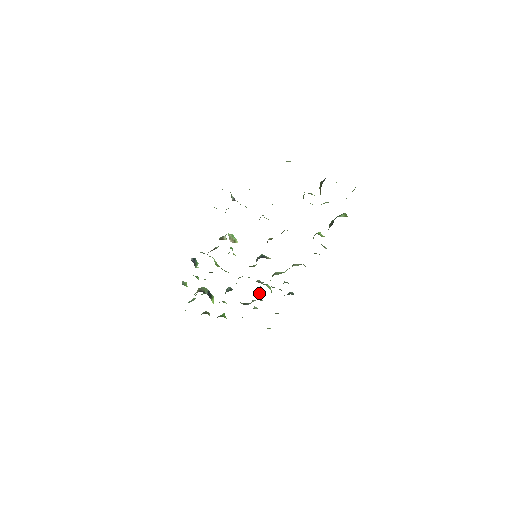
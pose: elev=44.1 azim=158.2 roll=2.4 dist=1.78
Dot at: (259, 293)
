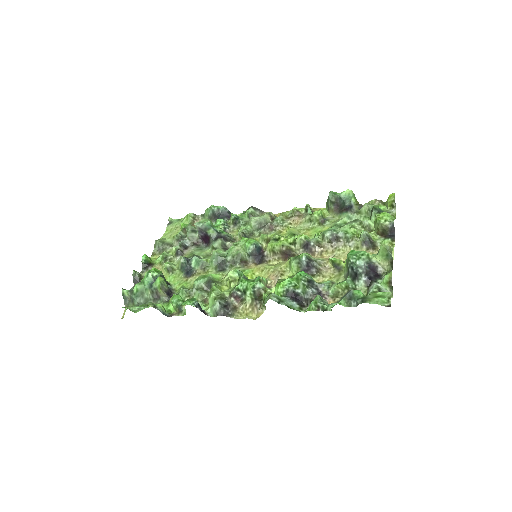
Dot at: (207, 238)
